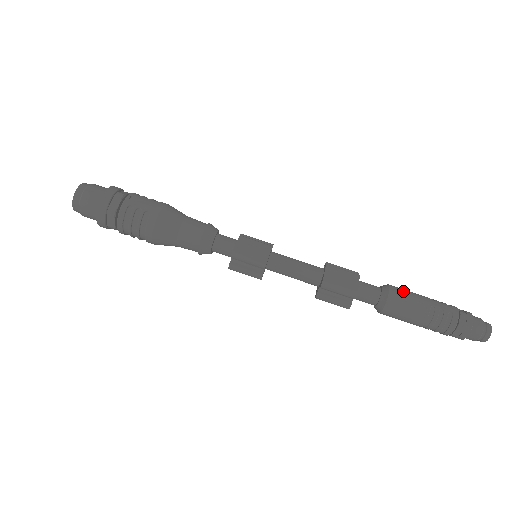
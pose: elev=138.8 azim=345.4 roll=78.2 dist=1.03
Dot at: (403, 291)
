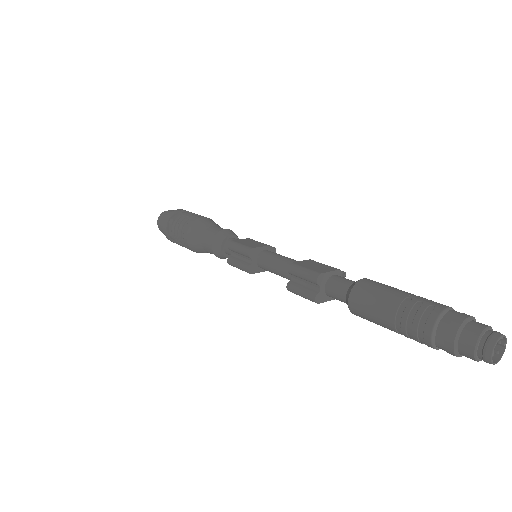
Dot at: (380, 283)
